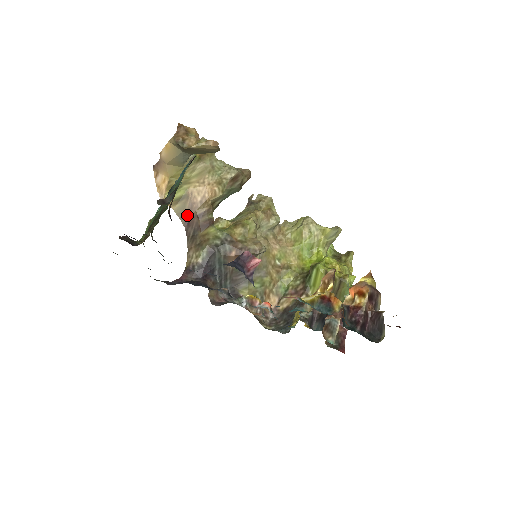
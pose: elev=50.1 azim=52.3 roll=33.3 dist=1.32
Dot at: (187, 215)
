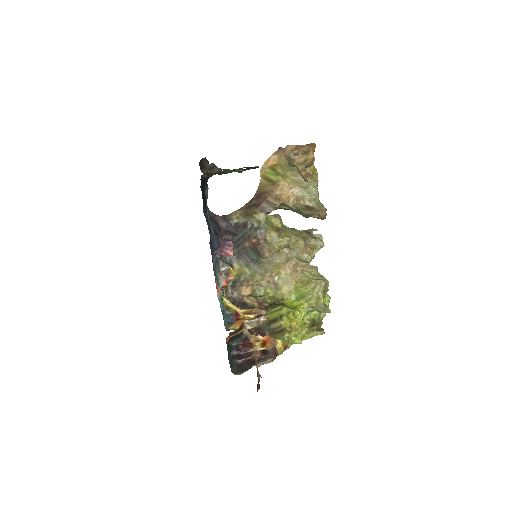
Dot at: (263, 192)
